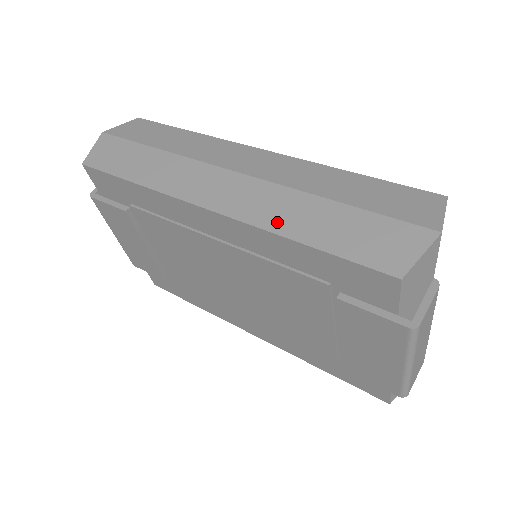
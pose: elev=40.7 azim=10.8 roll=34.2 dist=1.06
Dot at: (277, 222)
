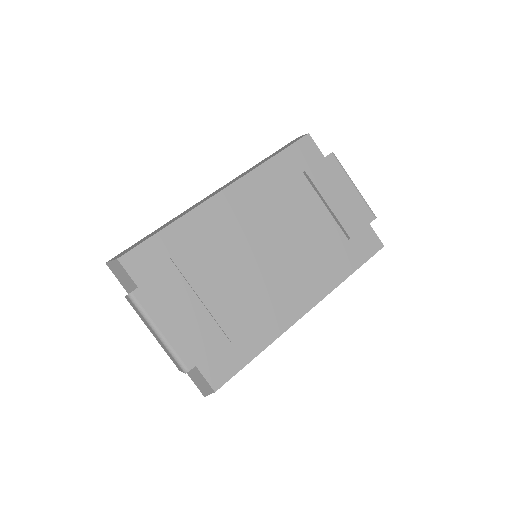
Dot at: occluded
